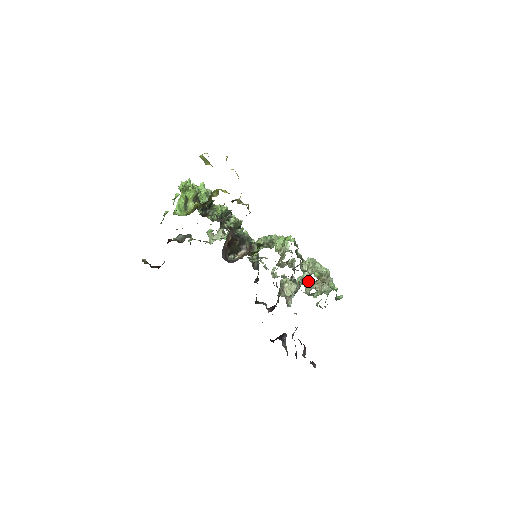
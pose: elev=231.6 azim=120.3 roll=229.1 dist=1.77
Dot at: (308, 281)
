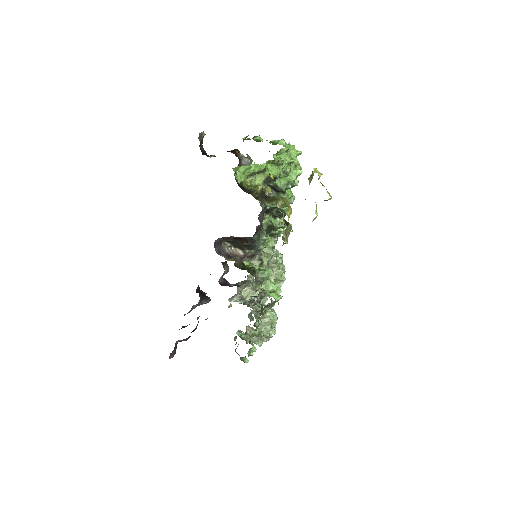
Dot at: occluded
